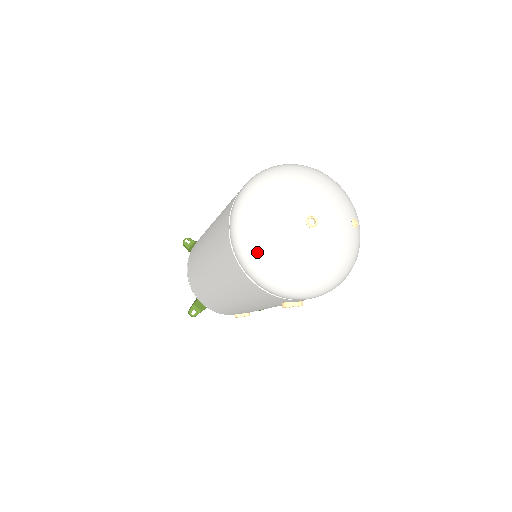
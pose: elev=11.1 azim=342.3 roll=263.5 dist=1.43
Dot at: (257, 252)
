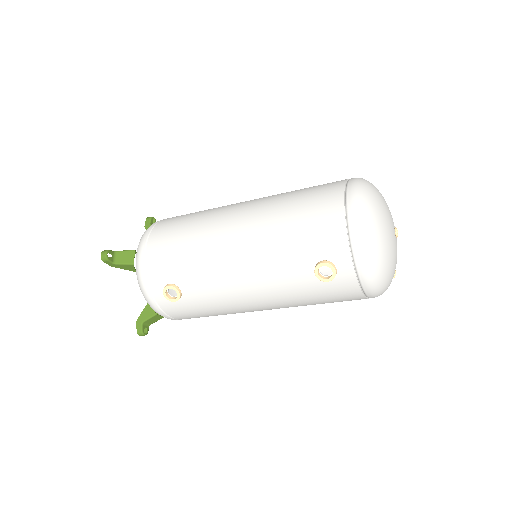
Dot at: (372, 199)
